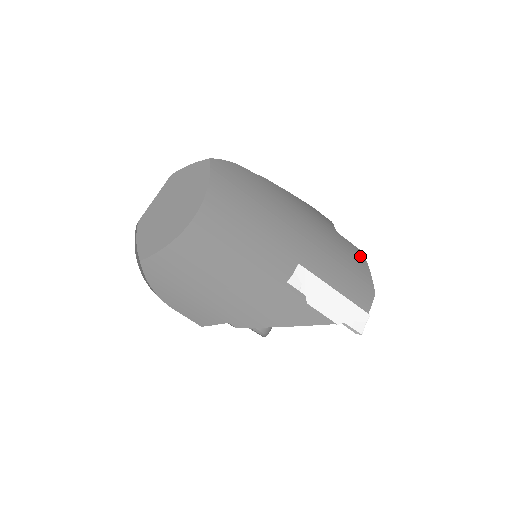
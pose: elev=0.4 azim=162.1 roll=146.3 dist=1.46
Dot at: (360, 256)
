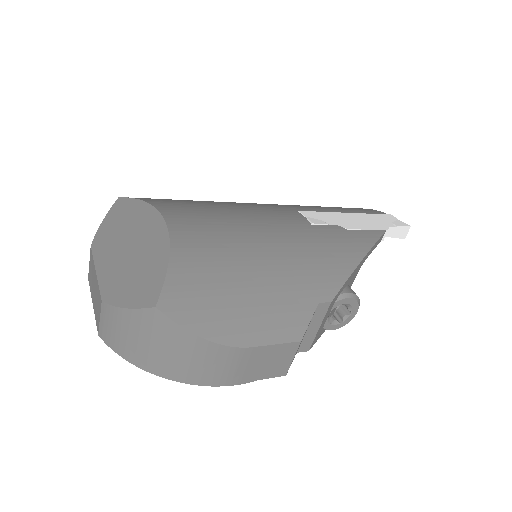
Dot at: occluded
